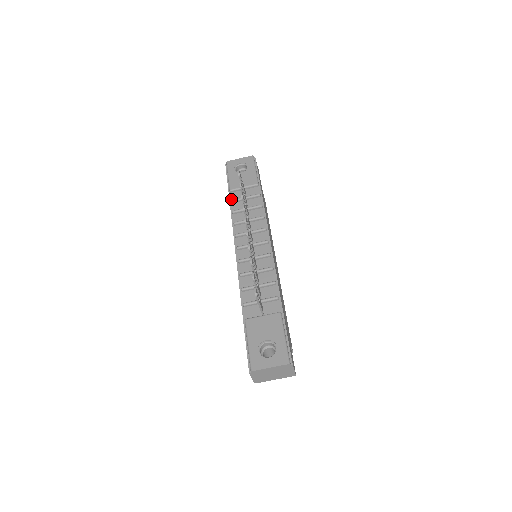
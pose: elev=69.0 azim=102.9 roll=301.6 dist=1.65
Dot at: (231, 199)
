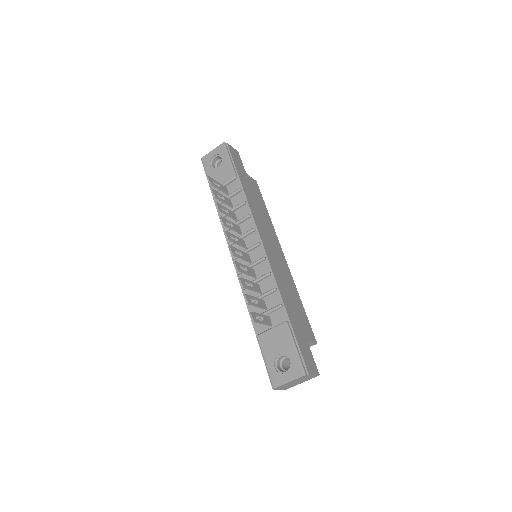
Dot at: (216, 202)
